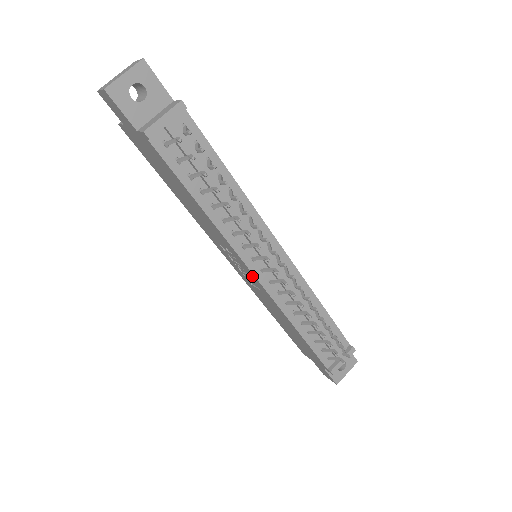
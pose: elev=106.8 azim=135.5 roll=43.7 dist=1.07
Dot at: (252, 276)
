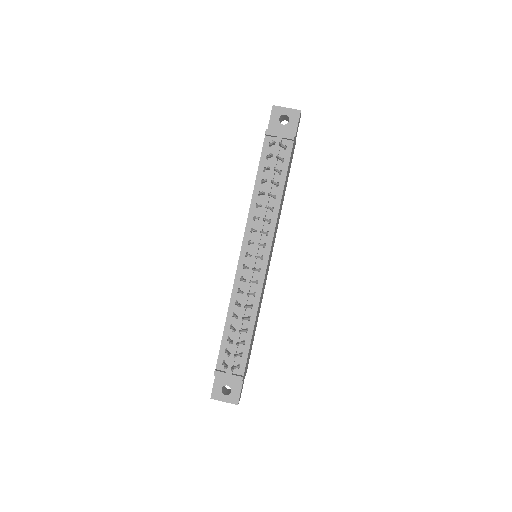
Dot at: occluded
